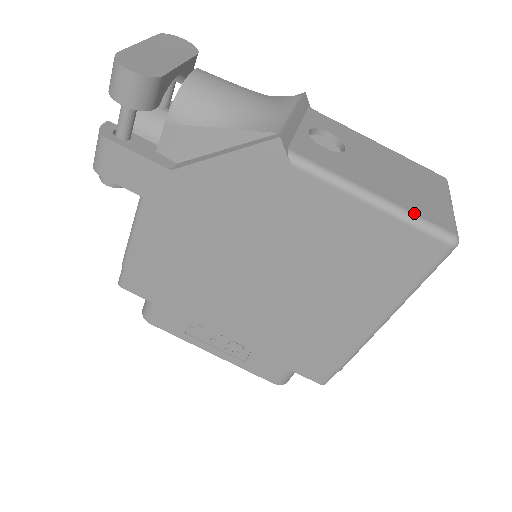
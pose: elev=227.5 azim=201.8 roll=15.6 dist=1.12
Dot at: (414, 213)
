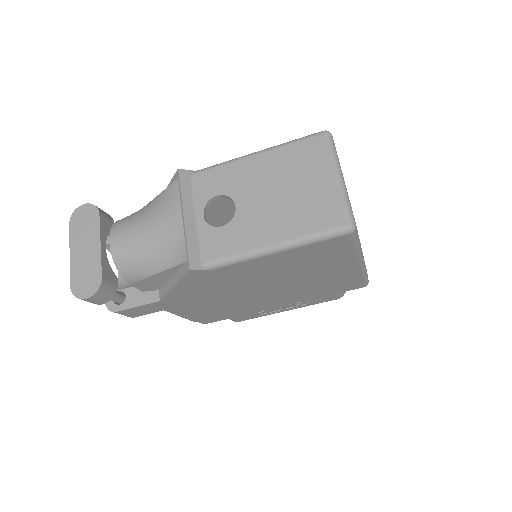
Dot at: (309, 234)
